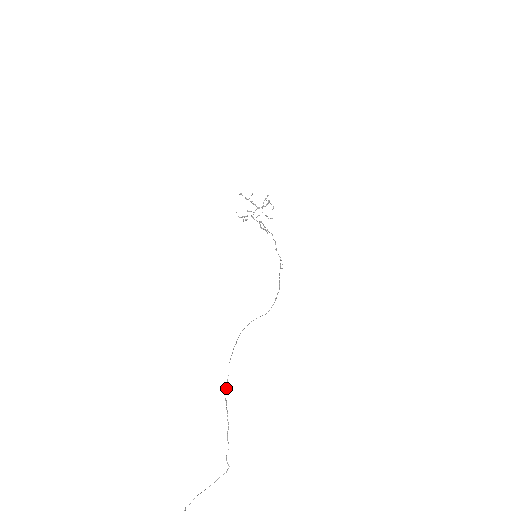
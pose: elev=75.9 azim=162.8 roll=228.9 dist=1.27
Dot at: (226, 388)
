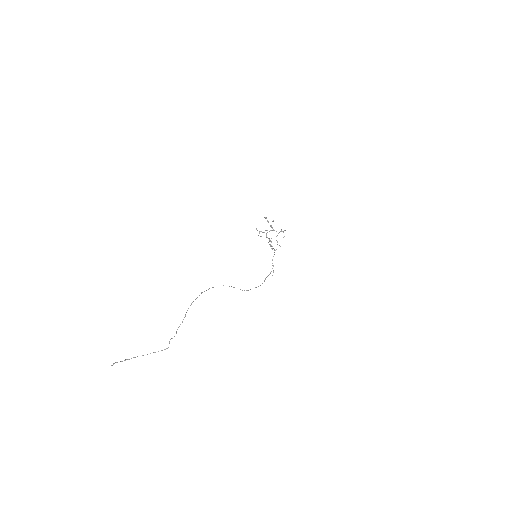
Dot at: (192, 302)
